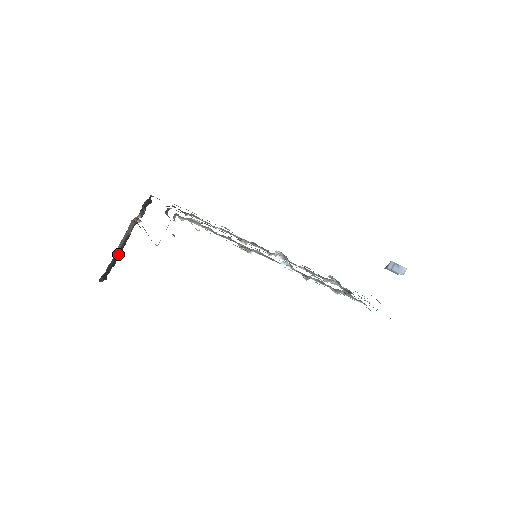
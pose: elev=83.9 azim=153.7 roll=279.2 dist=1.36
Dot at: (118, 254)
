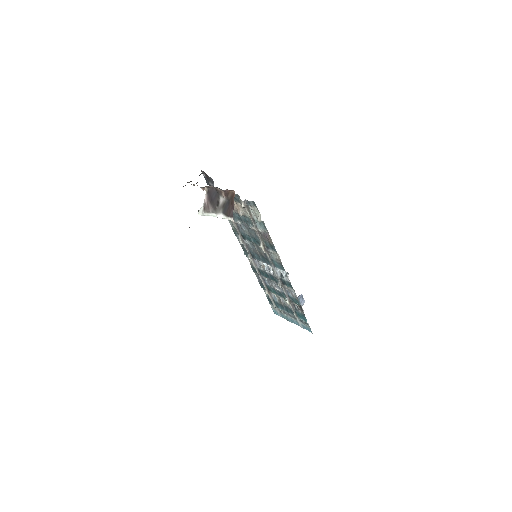
Dot at: occluded
